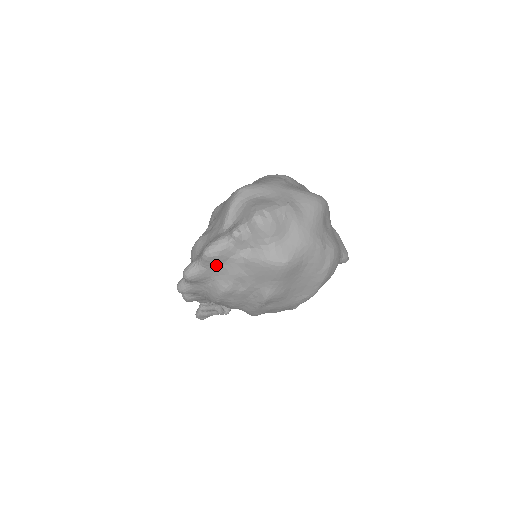
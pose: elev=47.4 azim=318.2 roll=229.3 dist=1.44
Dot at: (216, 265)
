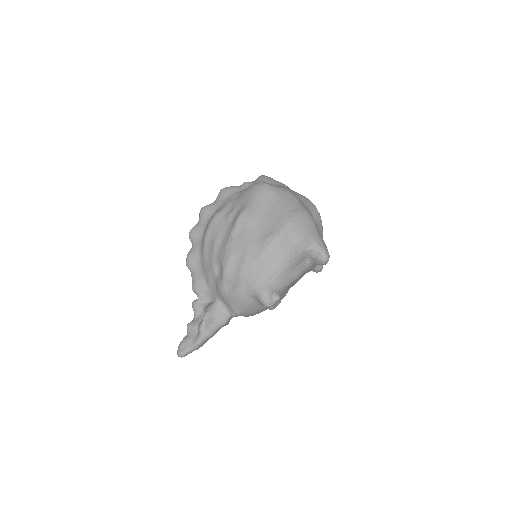
Dot at: (223, 198)
